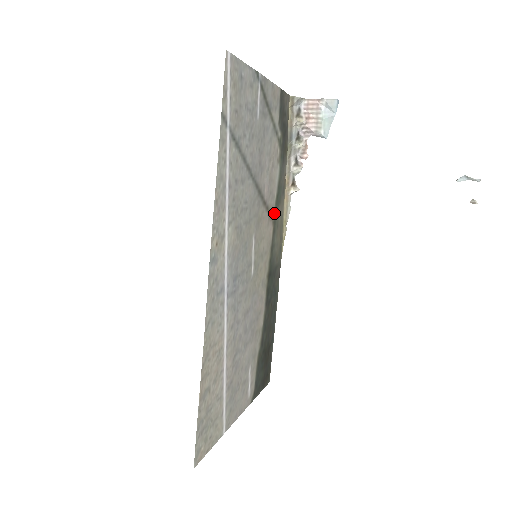
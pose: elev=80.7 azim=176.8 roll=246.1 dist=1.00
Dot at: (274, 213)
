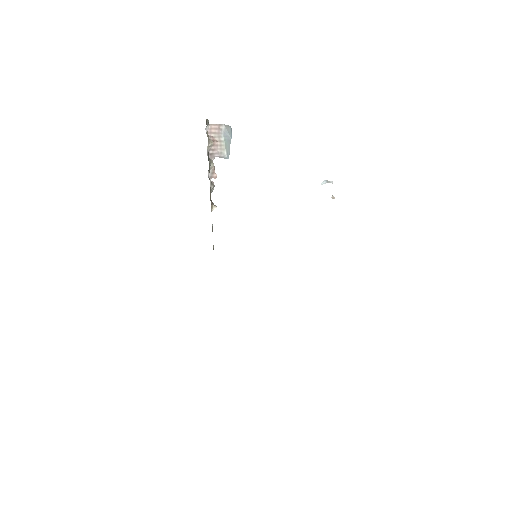
Dot at: occluded
